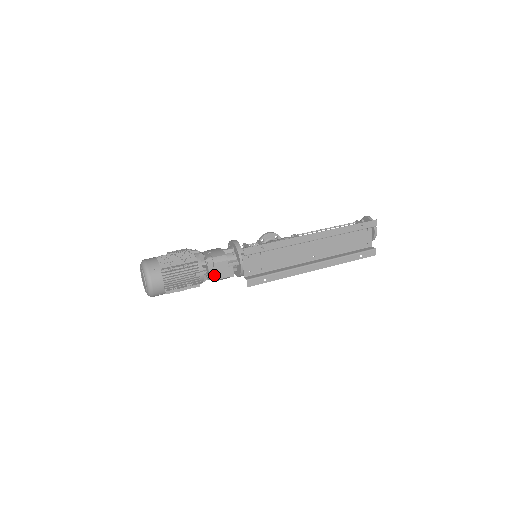
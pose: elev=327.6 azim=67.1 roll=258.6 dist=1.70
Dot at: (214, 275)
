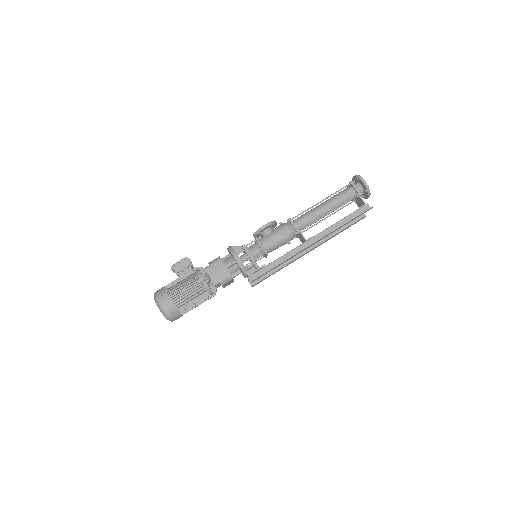
Dot at: occluded
